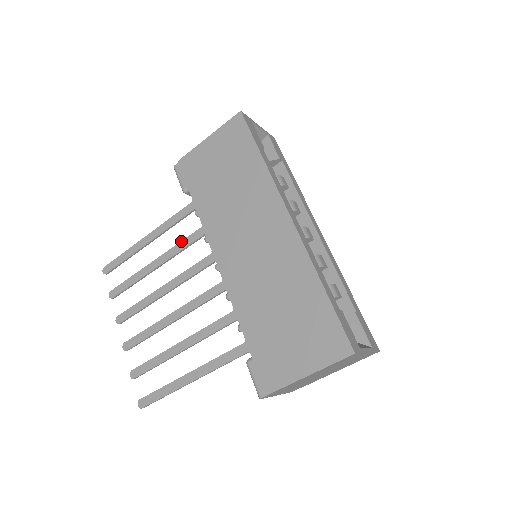
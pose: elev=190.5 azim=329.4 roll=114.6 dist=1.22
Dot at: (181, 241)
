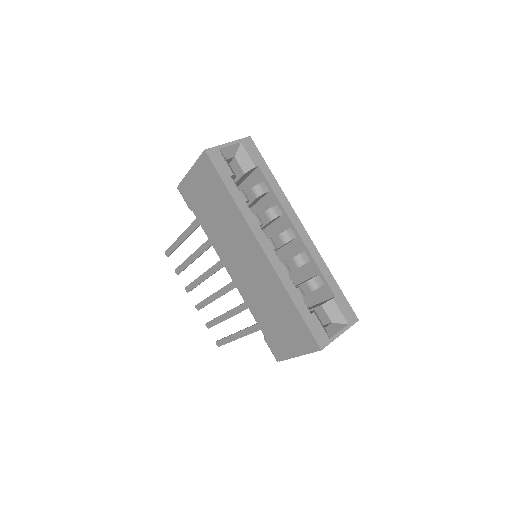
Dot at: (203, 243)
